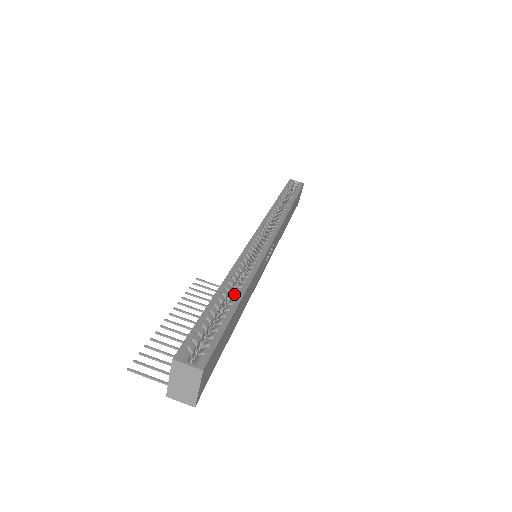
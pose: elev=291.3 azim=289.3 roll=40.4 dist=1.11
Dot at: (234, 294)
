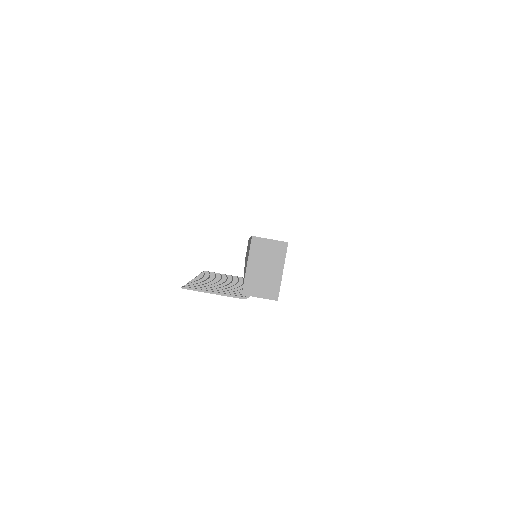
Dot at: occluded
